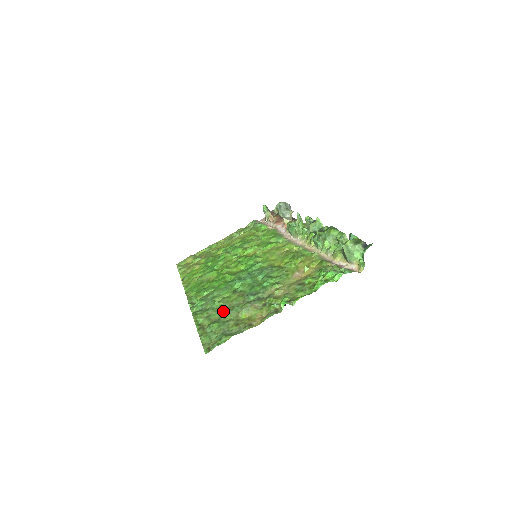
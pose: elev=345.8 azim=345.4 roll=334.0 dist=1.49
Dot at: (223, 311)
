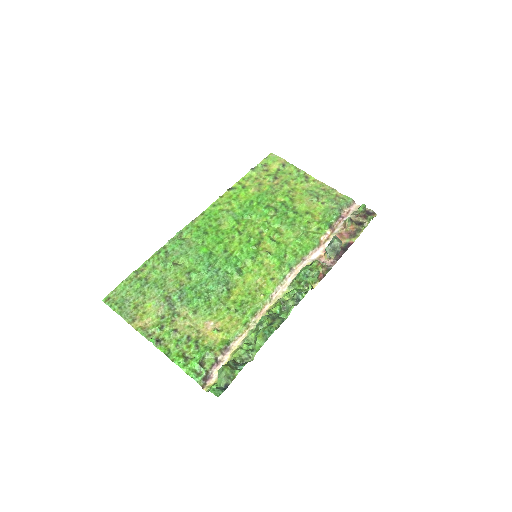
Dot at: (160, 279)
